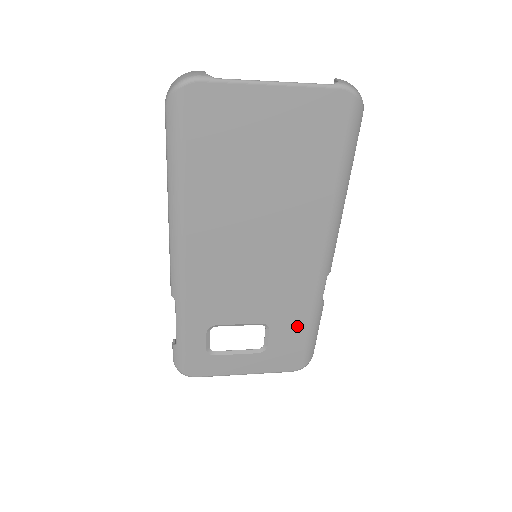
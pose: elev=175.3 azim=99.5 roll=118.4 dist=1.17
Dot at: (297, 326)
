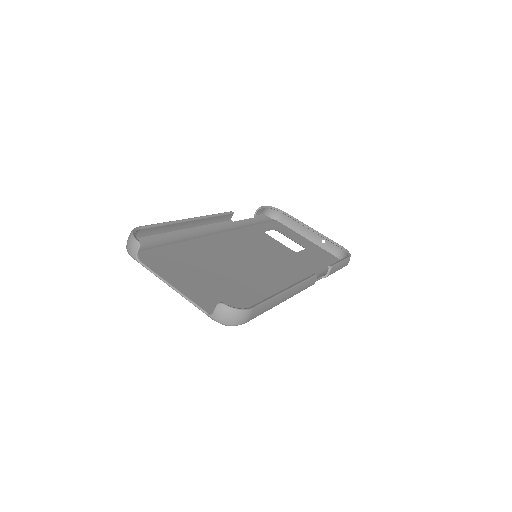
Dot at: occluded
